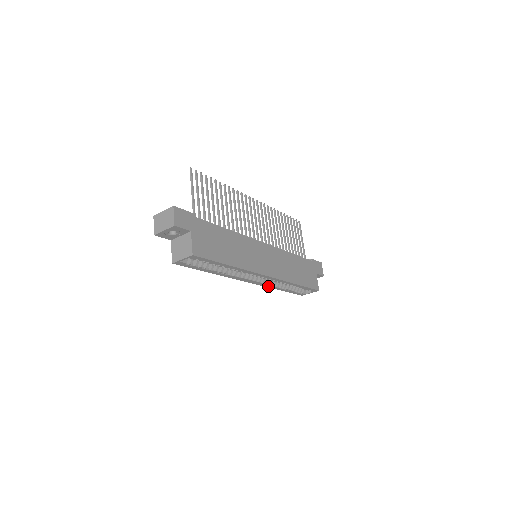
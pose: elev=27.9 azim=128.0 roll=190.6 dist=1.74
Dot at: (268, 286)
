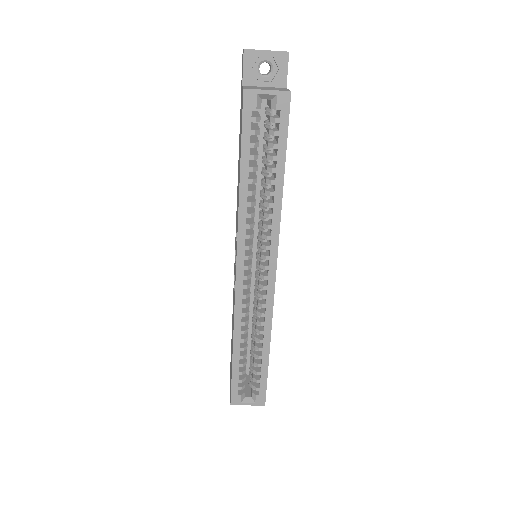
Dot at: (237, 317)
